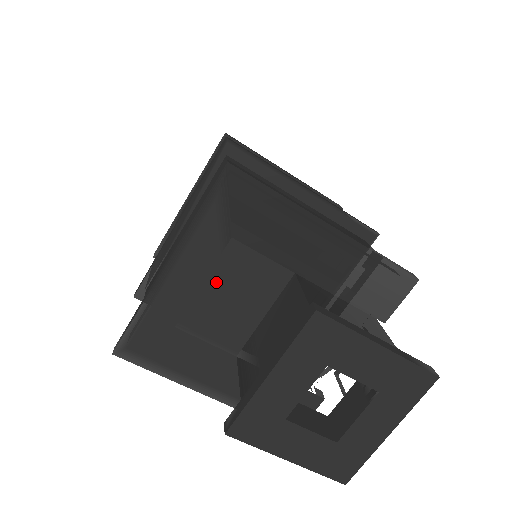
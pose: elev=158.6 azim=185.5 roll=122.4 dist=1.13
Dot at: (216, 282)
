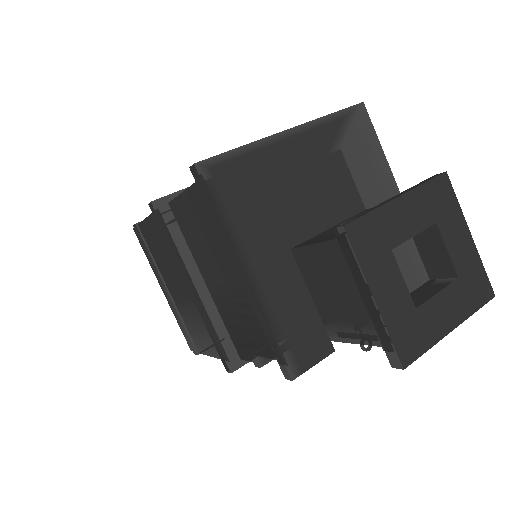
Dot at: (313, 172)
